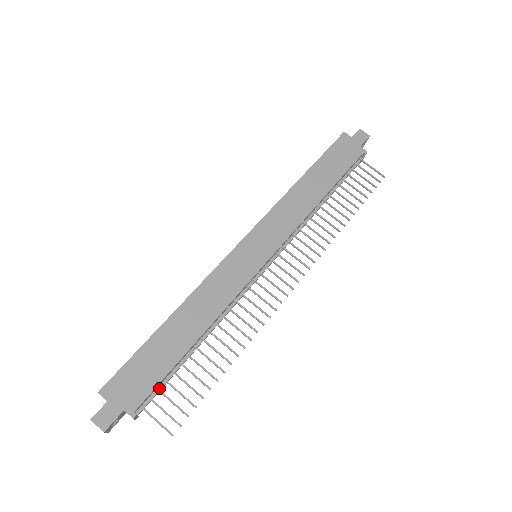
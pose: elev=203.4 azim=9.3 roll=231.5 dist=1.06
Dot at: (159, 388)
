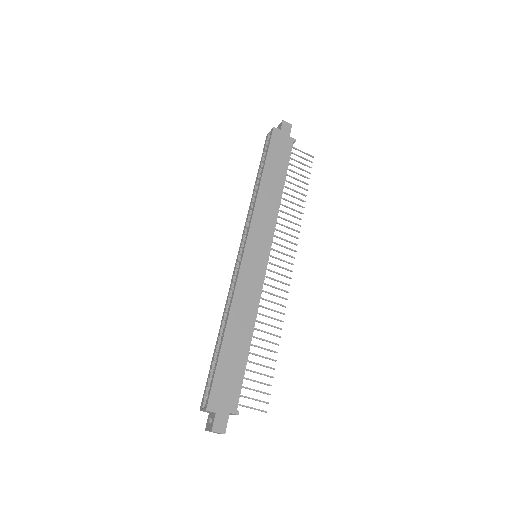
Dot at: occluded
